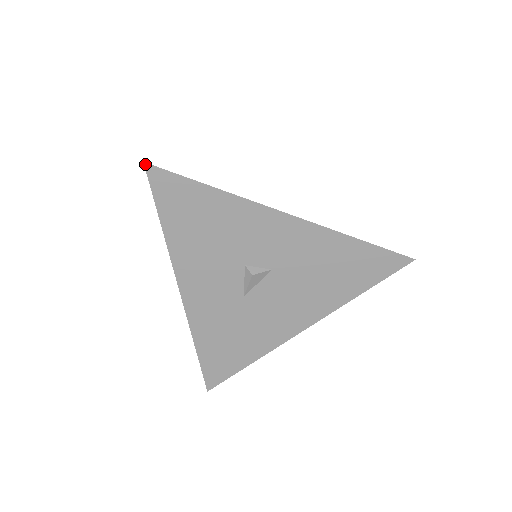
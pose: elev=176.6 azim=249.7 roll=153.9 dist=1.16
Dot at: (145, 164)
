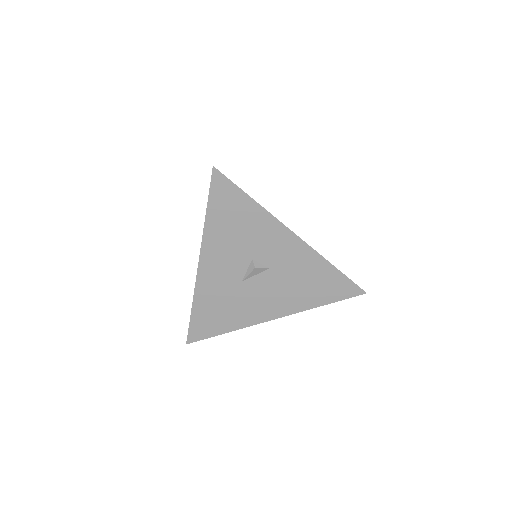
Dot at: (213, 168)
